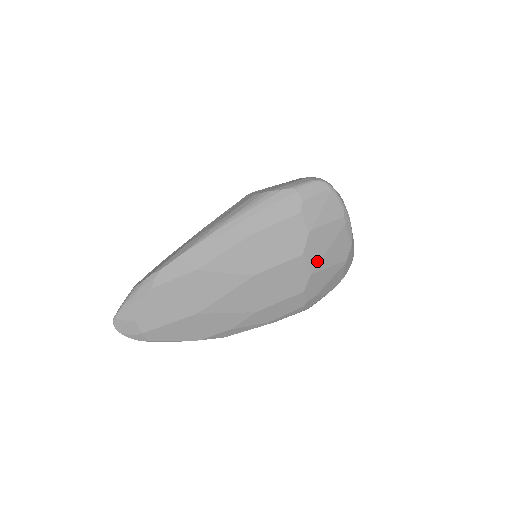
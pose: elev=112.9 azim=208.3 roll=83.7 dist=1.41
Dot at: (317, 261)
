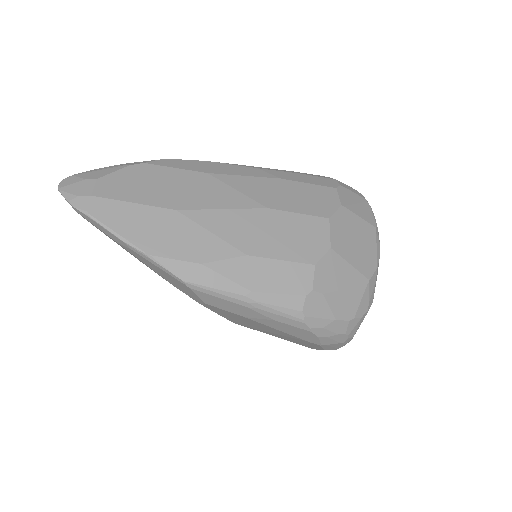
Dot at: (341, 241)
